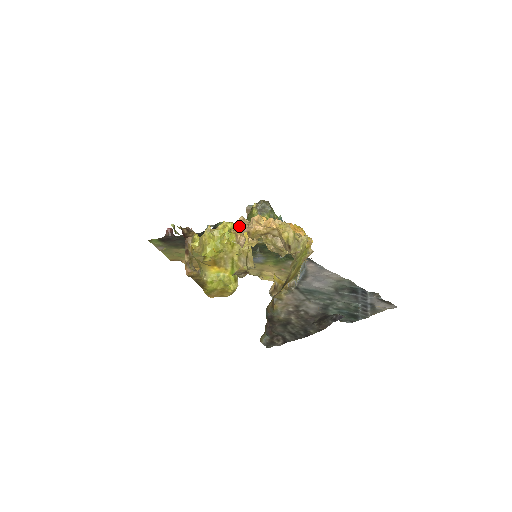
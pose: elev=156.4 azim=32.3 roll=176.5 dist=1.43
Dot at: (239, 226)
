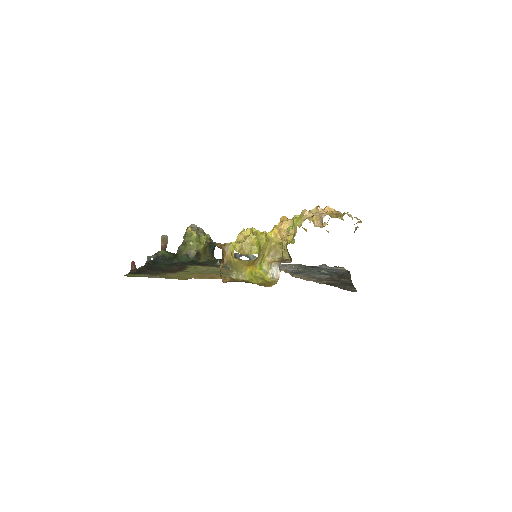
Dot at: (308, 216)
